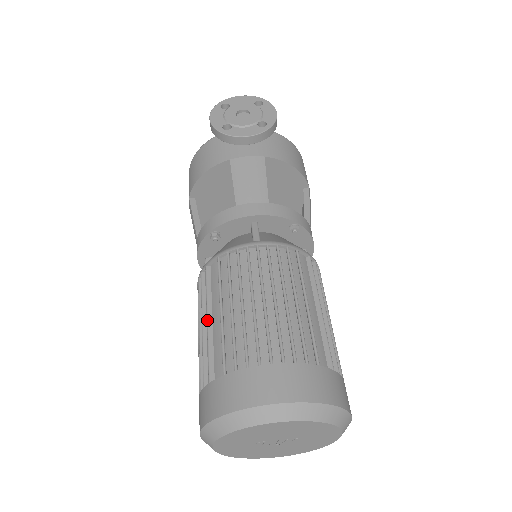
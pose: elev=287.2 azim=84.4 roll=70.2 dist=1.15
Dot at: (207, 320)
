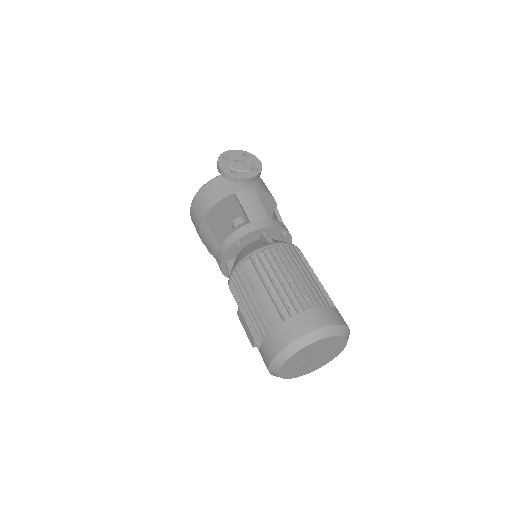
Dot at: (257, 294)
